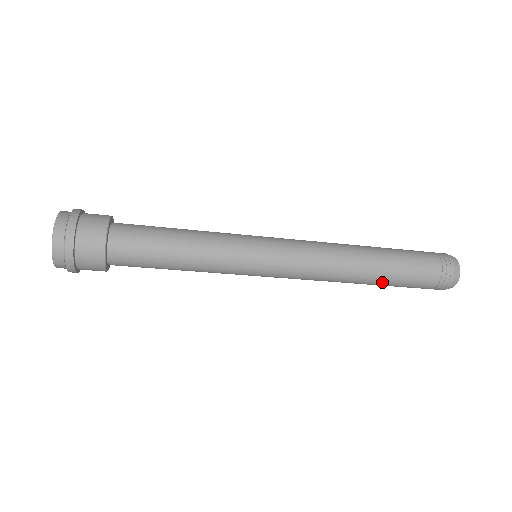
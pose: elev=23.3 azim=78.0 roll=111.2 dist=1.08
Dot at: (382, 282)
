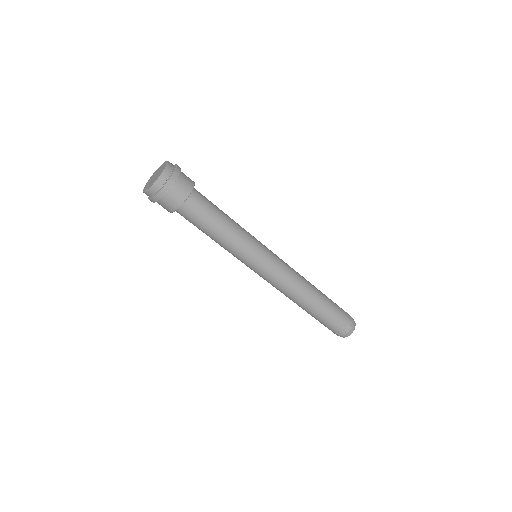
Dot at: (311, 313)
